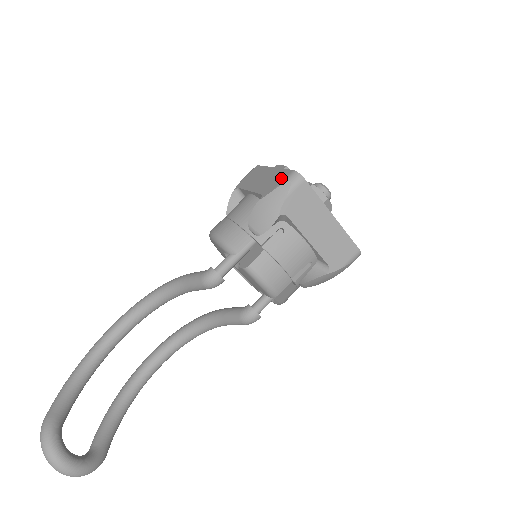
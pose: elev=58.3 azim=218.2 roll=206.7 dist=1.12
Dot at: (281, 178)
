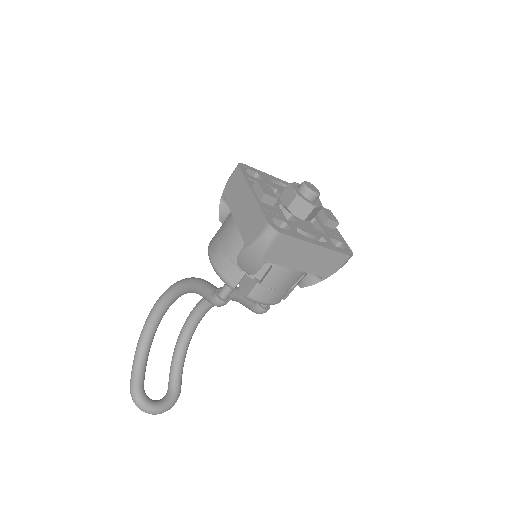
Dot at: (258, 227)
